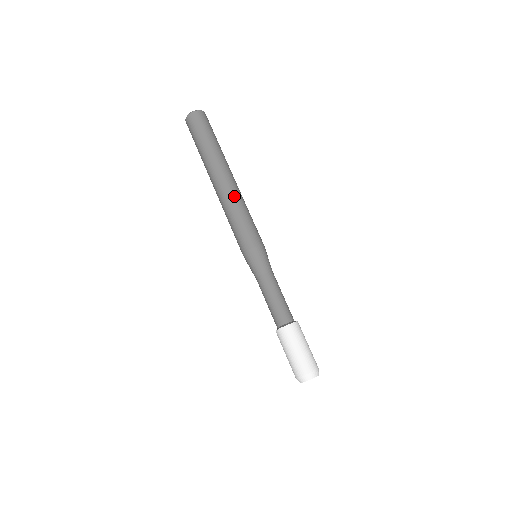
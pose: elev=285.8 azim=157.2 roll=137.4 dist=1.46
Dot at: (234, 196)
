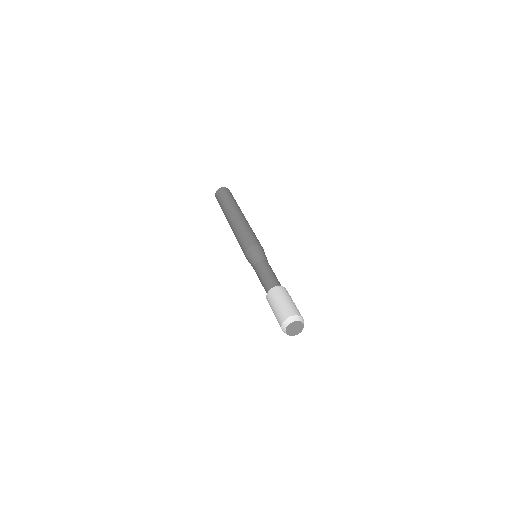
Dot at: (237, 224)
